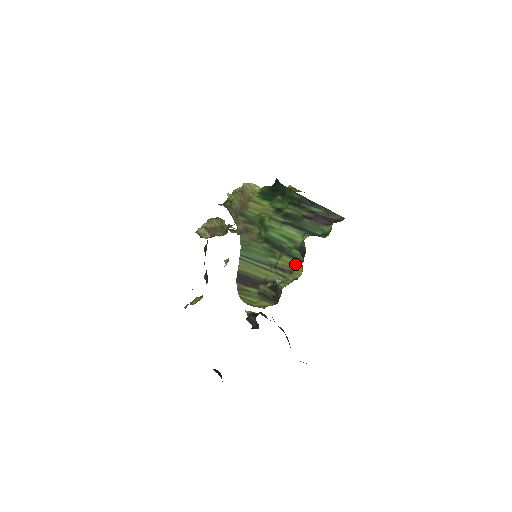
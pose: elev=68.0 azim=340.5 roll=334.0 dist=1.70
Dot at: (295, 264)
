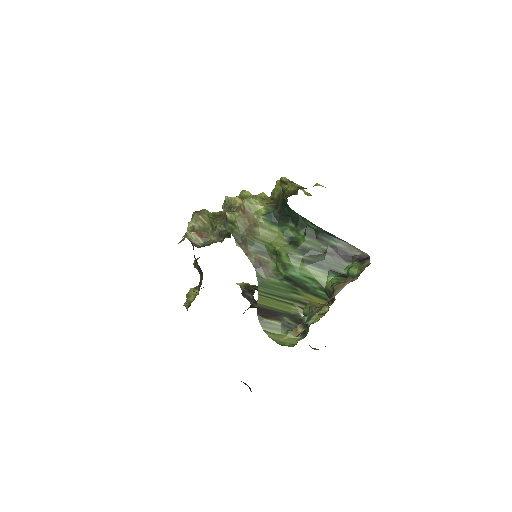
Dot at: (320, 301)
